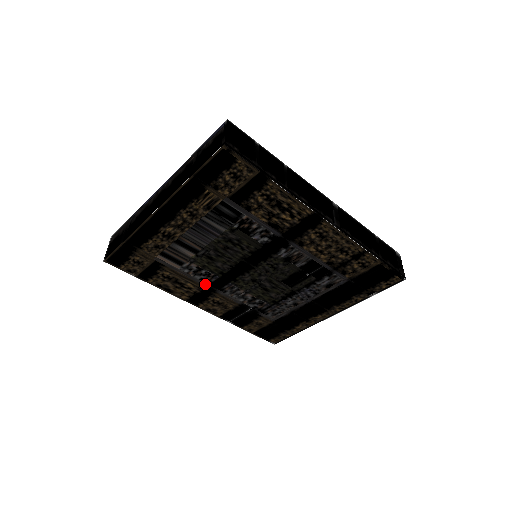
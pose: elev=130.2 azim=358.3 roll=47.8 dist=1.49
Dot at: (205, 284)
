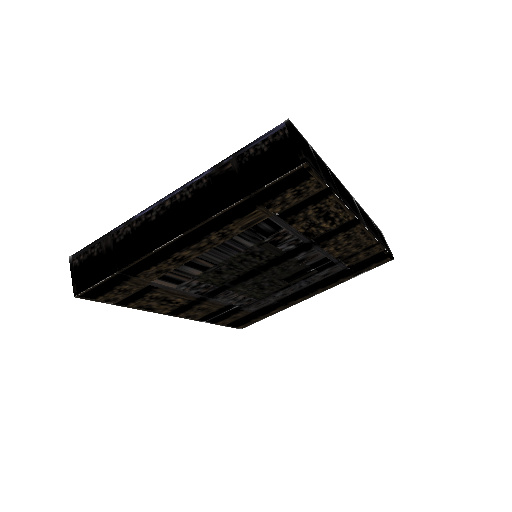
Dot at: (198, 296)
